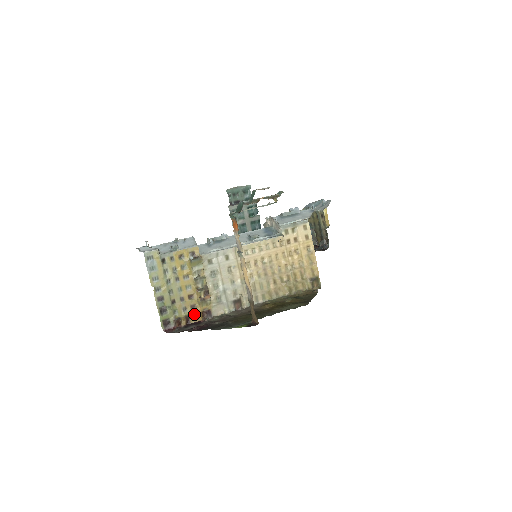
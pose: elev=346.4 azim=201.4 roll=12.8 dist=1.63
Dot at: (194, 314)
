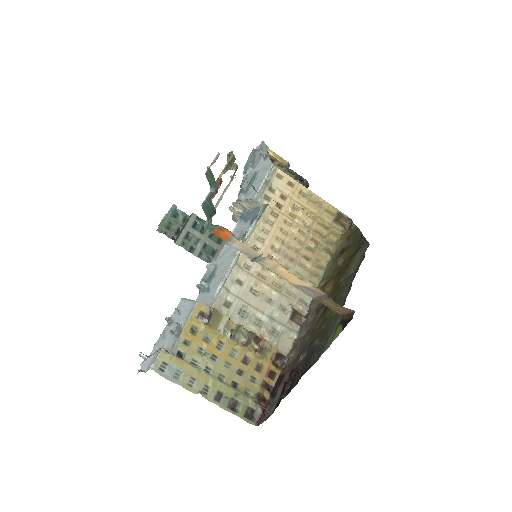
Dot at: (267, 374)
